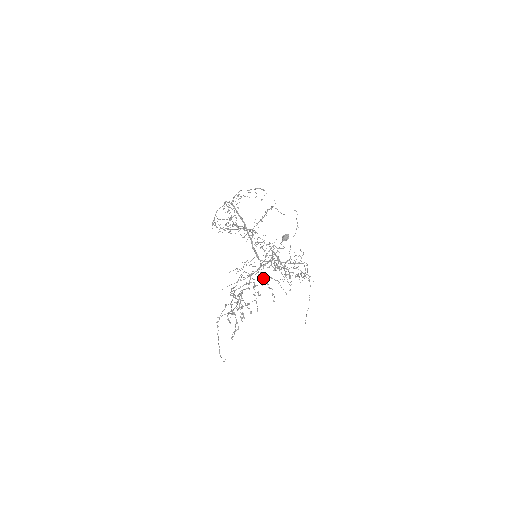
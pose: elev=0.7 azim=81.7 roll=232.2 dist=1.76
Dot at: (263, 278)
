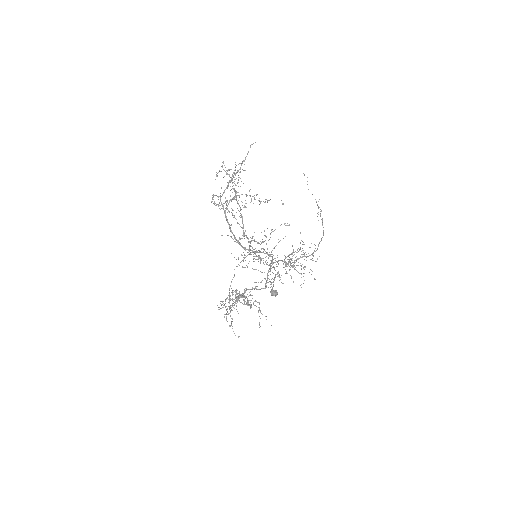
Dot at: occluded
